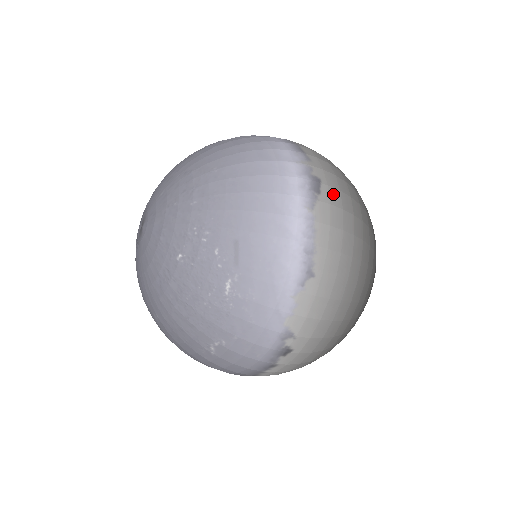
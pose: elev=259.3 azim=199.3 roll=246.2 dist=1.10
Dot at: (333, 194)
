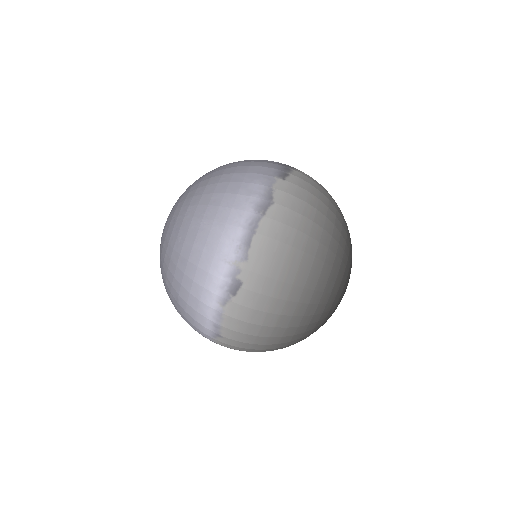
Dot at: (249, 297)
